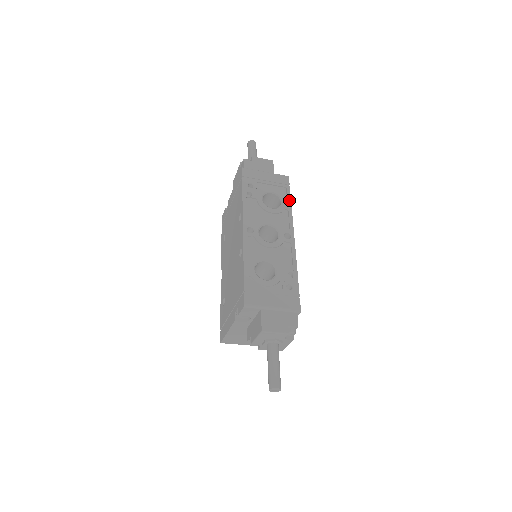
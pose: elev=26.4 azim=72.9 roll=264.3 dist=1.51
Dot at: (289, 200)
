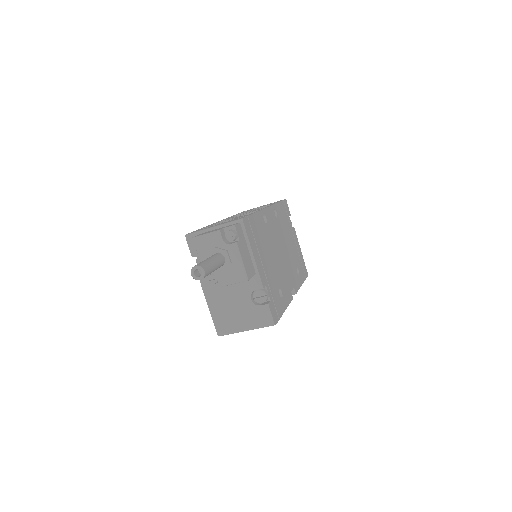
Dot at: (277, 202)
